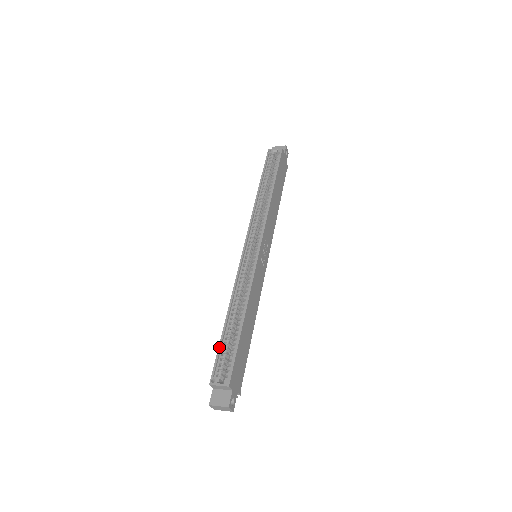
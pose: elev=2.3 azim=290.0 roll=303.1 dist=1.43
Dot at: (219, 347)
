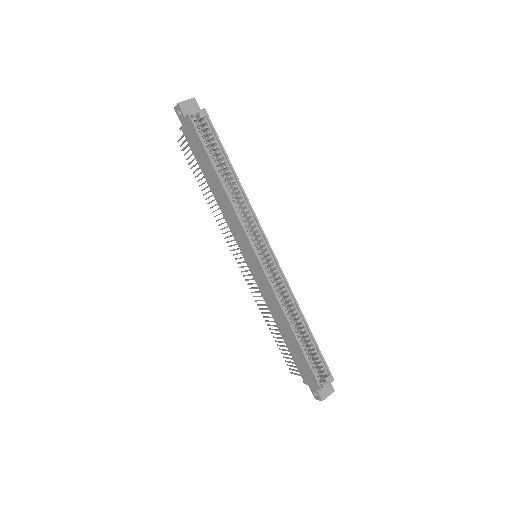
Dot at: (308, 360)
